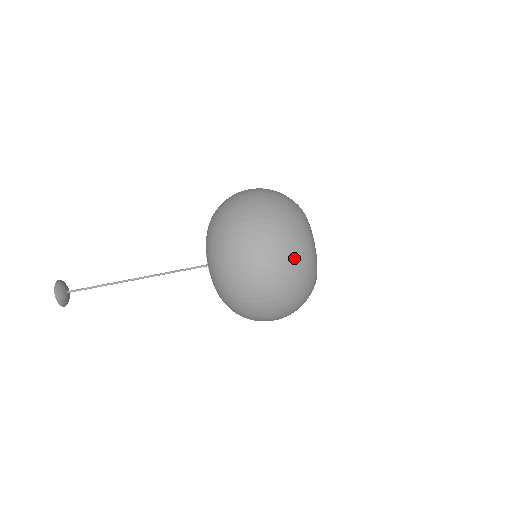
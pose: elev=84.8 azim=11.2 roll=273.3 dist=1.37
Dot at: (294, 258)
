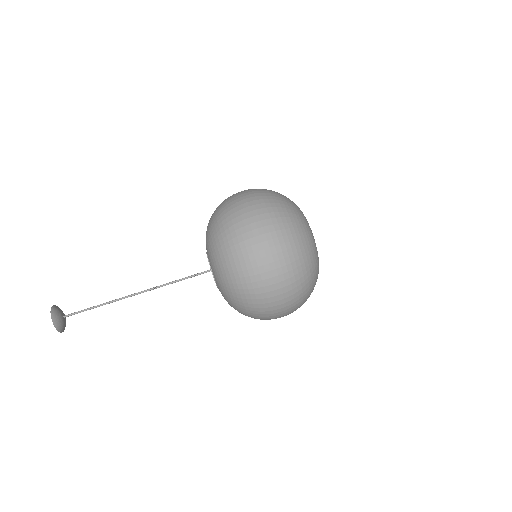
Dot at: (292, 226)
